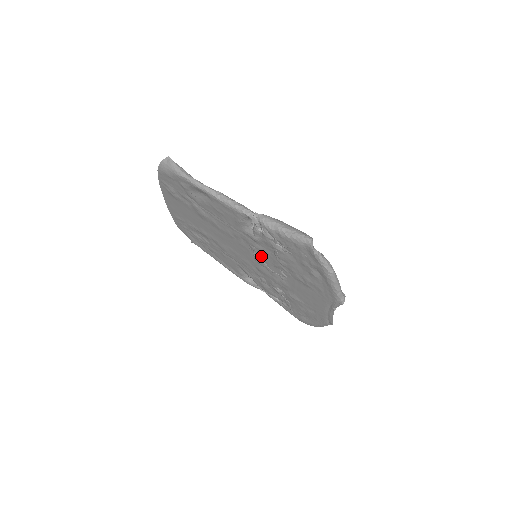
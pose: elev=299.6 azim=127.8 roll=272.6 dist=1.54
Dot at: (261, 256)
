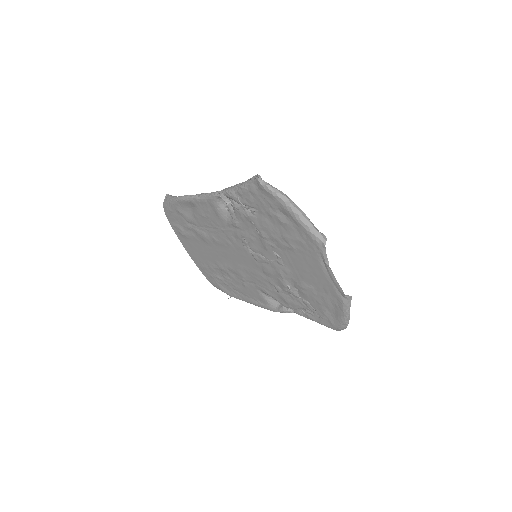
Dot at: (253, 247)
